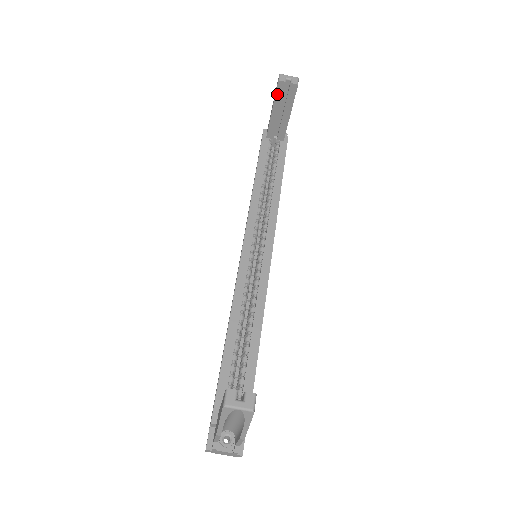
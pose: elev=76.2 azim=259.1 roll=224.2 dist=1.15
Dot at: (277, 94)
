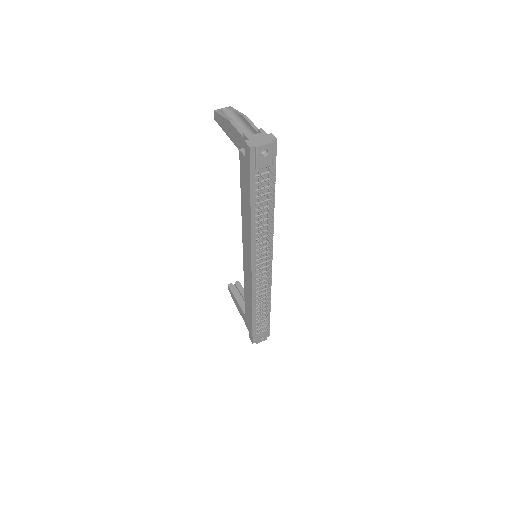
Dot at: (232, 292)
